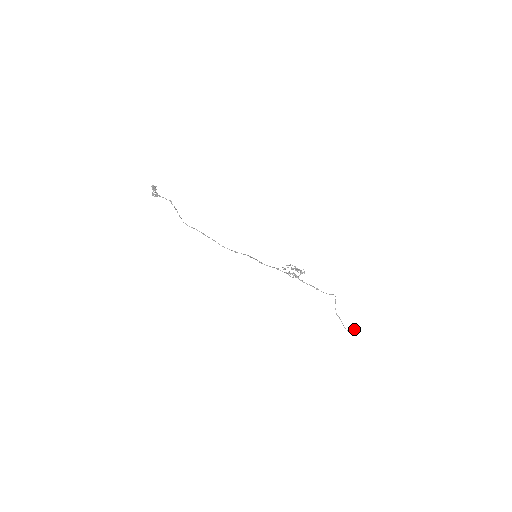
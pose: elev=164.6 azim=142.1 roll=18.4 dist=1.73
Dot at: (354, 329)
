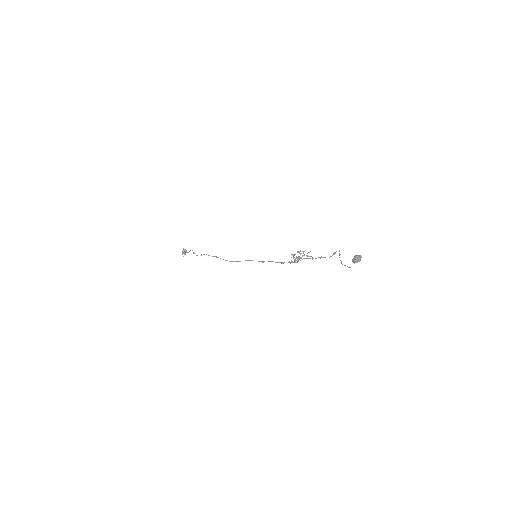
Dot at: occluded
